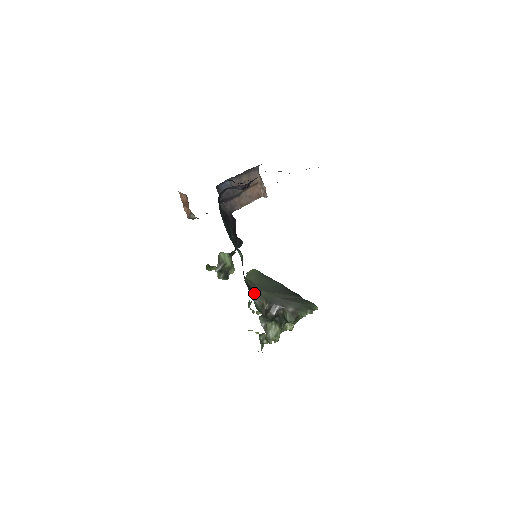
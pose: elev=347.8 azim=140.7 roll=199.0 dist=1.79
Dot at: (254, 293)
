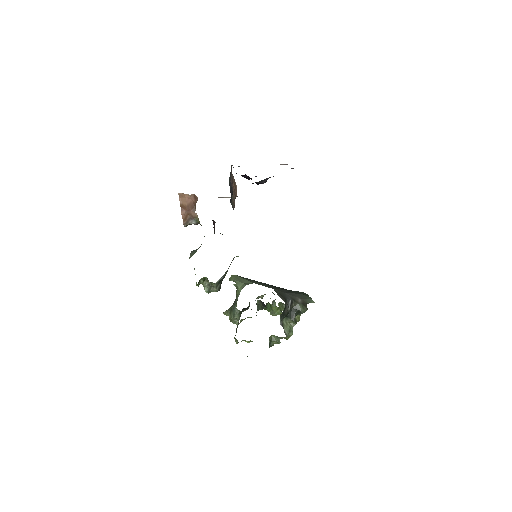
Dot at: occluded
